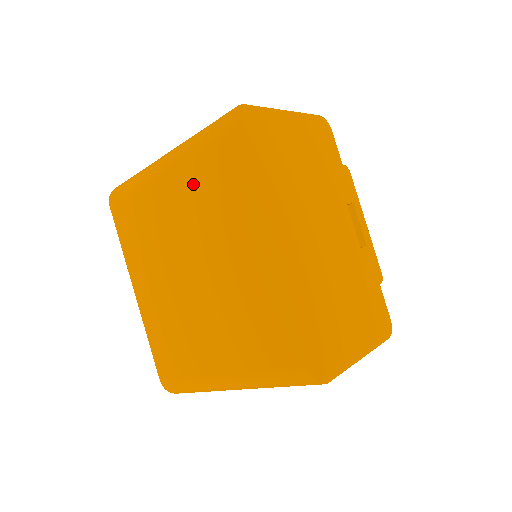
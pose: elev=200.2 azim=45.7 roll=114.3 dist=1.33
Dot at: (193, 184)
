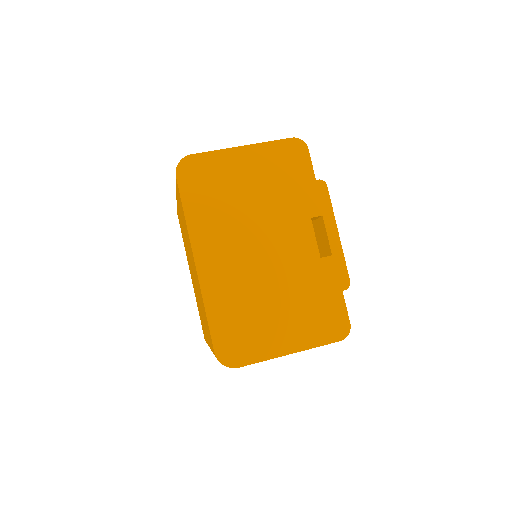
Dot at: (180, 210)
